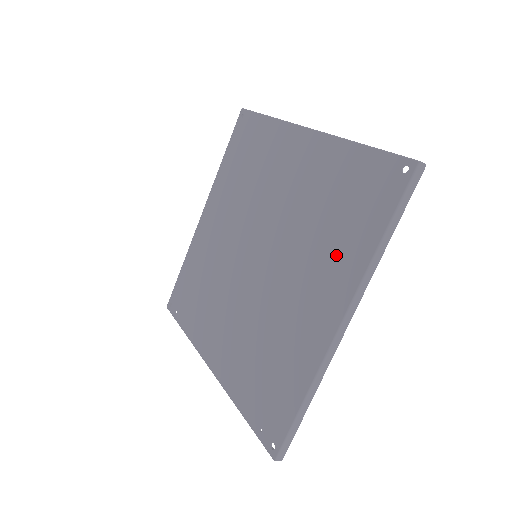
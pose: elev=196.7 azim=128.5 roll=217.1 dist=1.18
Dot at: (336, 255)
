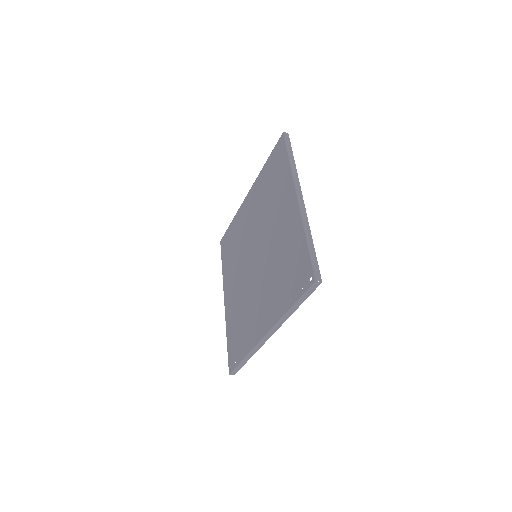
Dot at: (280, 190)
